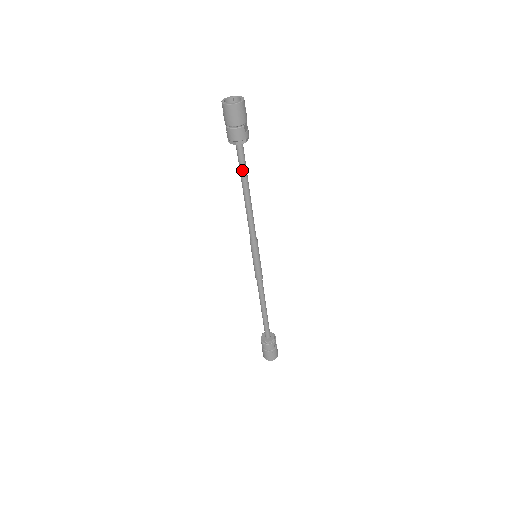
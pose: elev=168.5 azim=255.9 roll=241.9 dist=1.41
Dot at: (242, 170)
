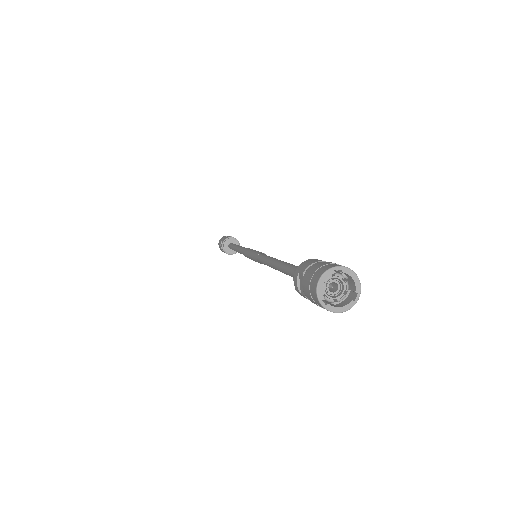
Dot at: occluded
